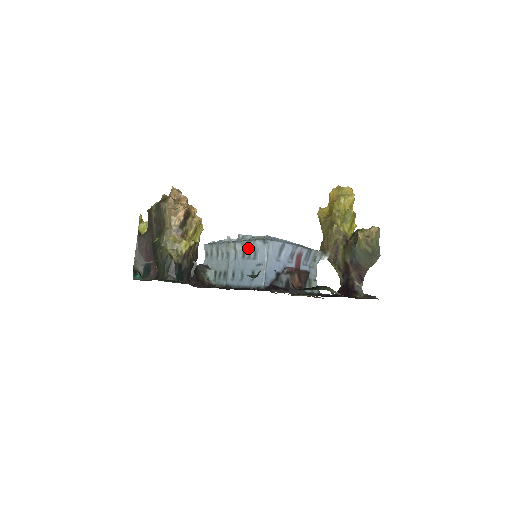
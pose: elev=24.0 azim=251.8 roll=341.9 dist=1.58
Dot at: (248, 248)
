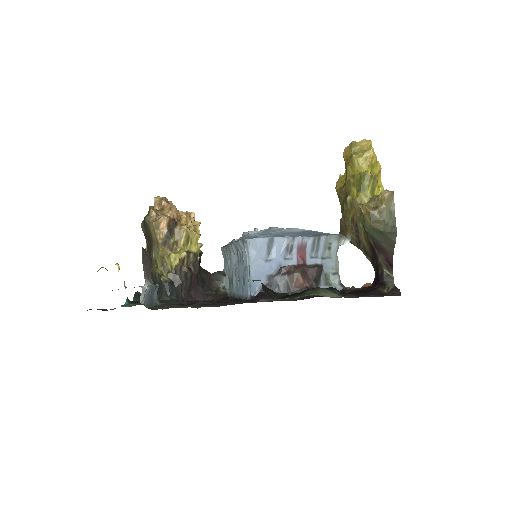
Dot at: (238, 250)
